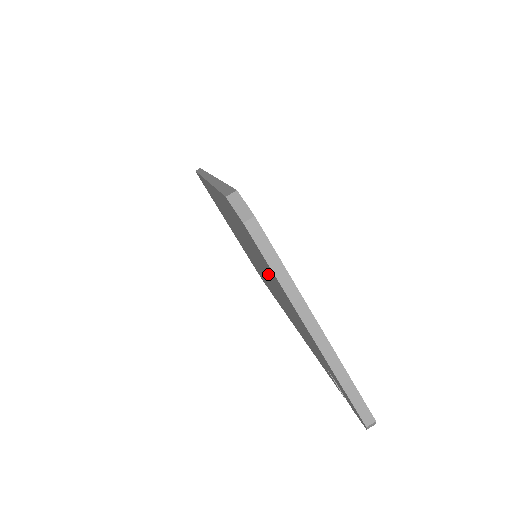
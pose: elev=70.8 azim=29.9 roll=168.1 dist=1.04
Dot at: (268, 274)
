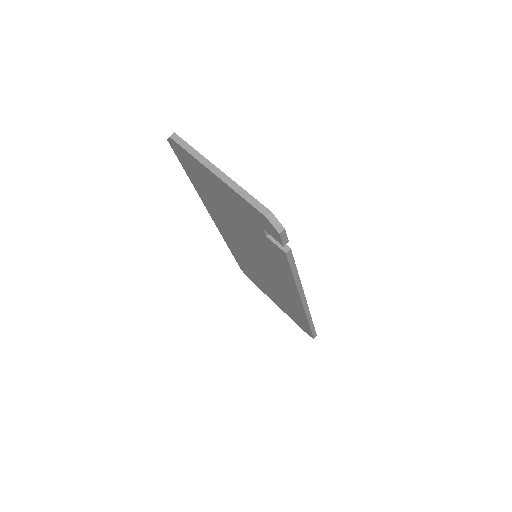
Dot at: (220, 201)
